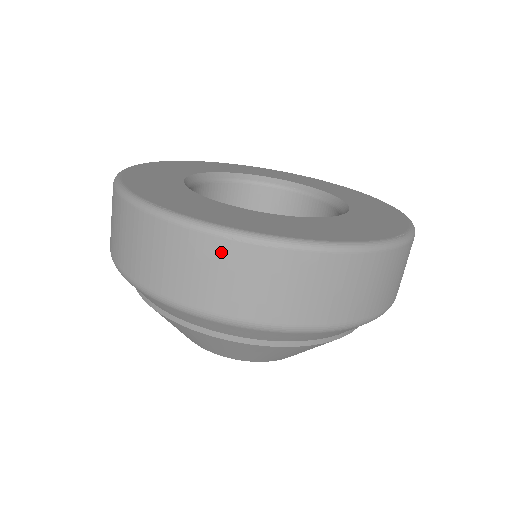
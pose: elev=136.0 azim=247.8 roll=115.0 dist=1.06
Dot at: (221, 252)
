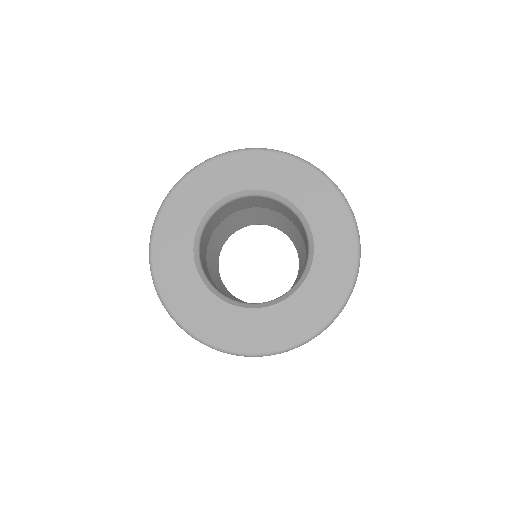
Dot at: occluded
